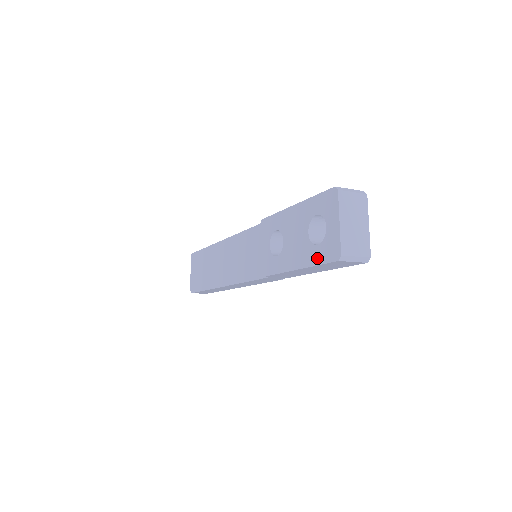
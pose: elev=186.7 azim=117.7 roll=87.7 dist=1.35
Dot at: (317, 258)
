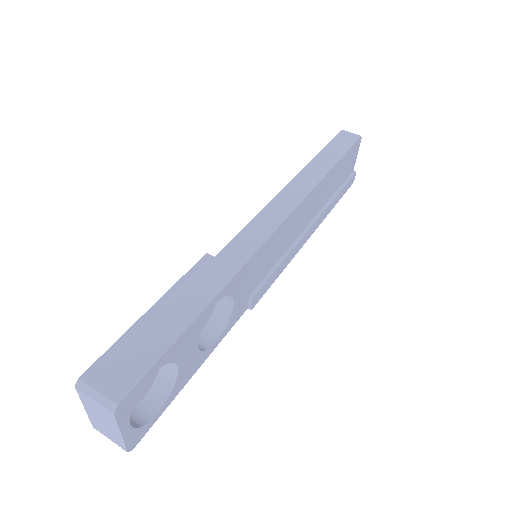
Dot at: occluded
